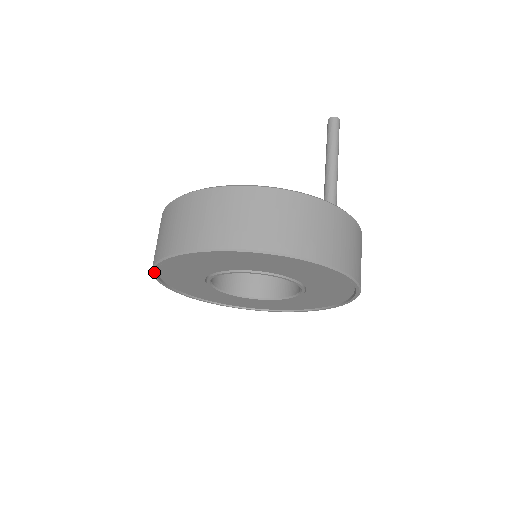
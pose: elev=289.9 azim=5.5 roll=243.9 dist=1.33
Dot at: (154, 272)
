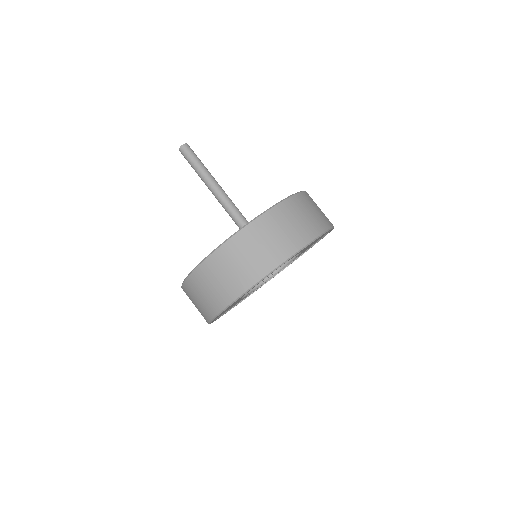
Dot at: occluded
